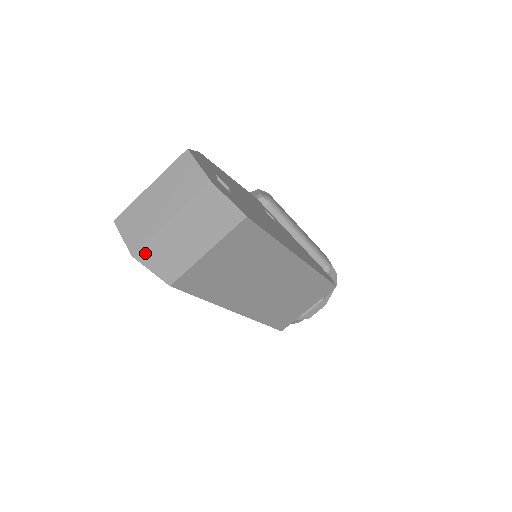
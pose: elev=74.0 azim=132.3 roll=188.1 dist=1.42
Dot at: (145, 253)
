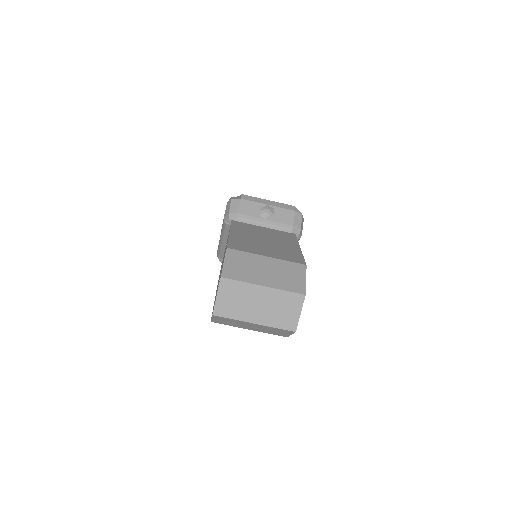
Dot at: (221, 318)
